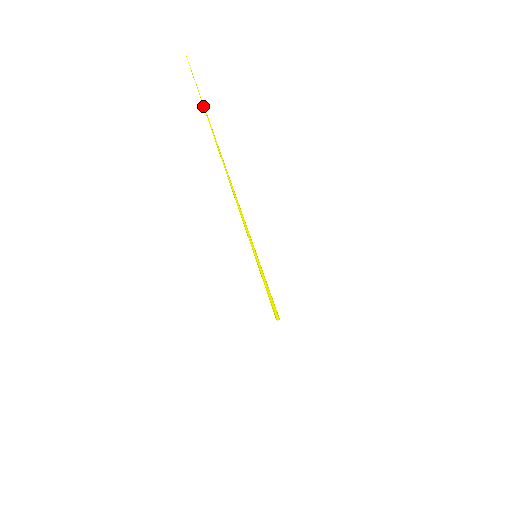
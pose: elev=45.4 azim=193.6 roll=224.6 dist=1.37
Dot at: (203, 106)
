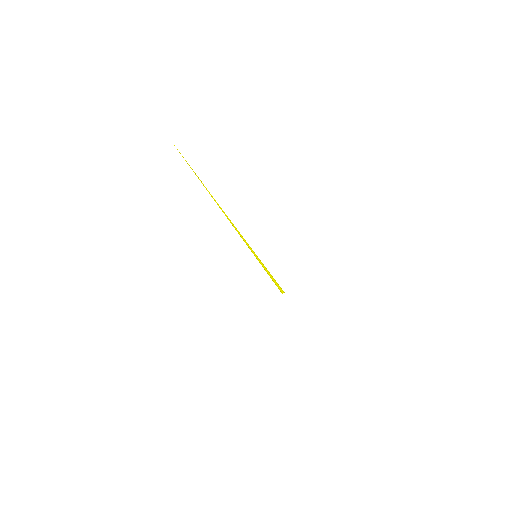
Dot at: (195, 174)
